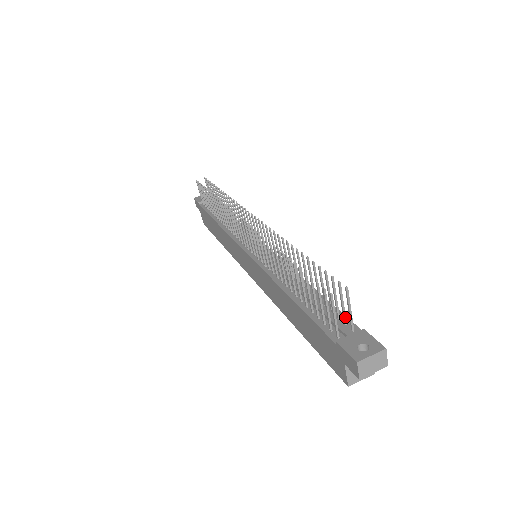
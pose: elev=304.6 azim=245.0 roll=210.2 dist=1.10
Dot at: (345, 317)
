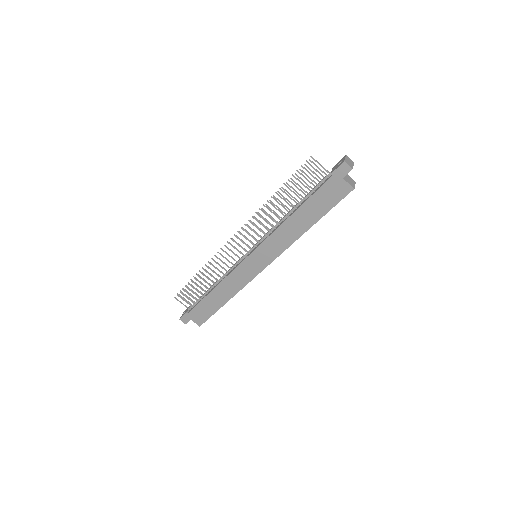
Dot at: (322, 175)
